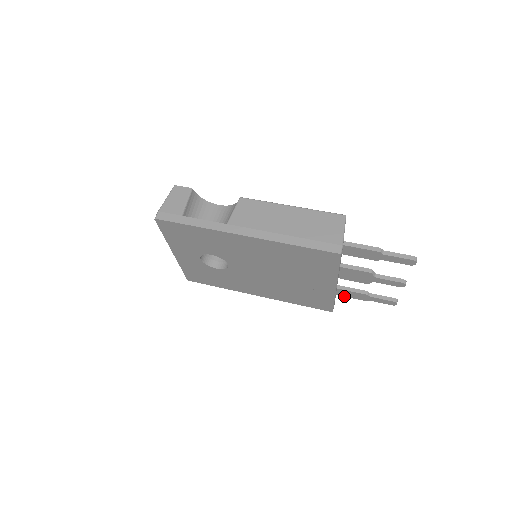
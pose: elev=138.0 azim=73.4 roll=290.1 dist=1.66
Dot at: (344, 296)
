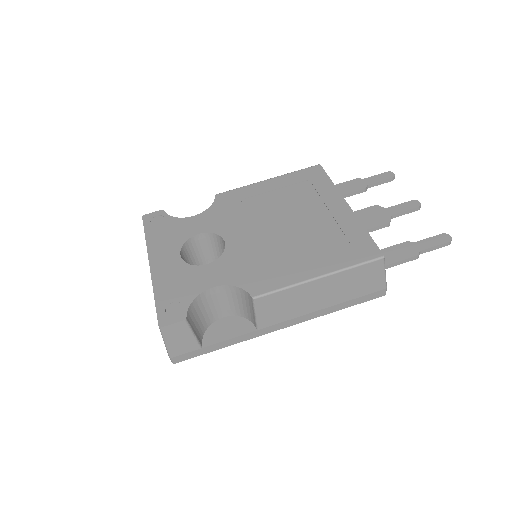
Dot at: occluded
